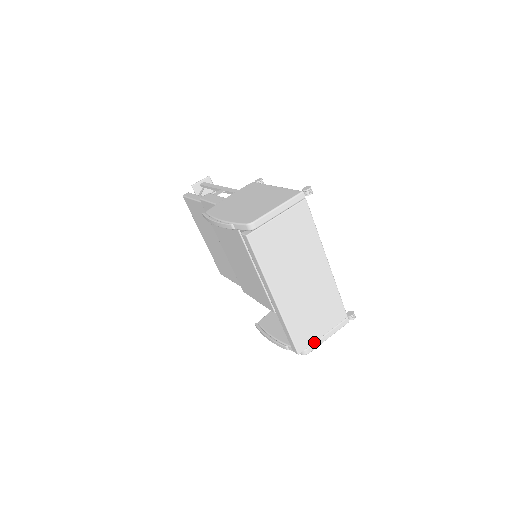
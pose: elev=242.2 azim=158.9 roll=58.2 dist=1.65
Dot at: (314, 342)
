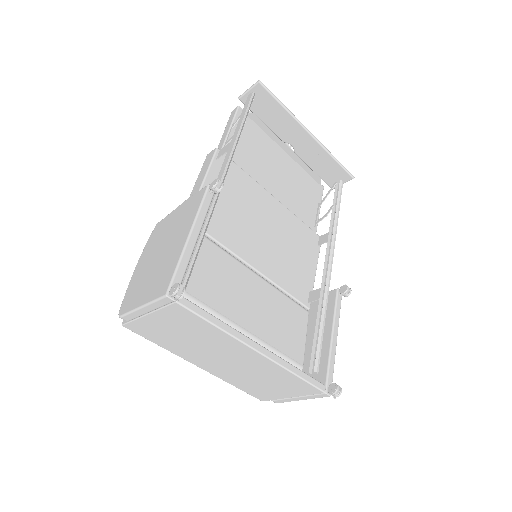
Dot at: (280, 398)
